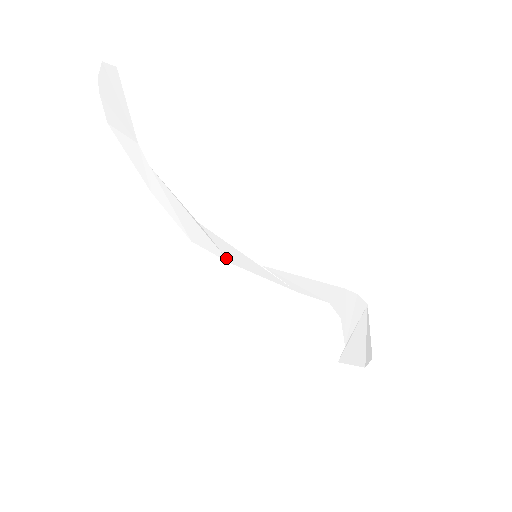
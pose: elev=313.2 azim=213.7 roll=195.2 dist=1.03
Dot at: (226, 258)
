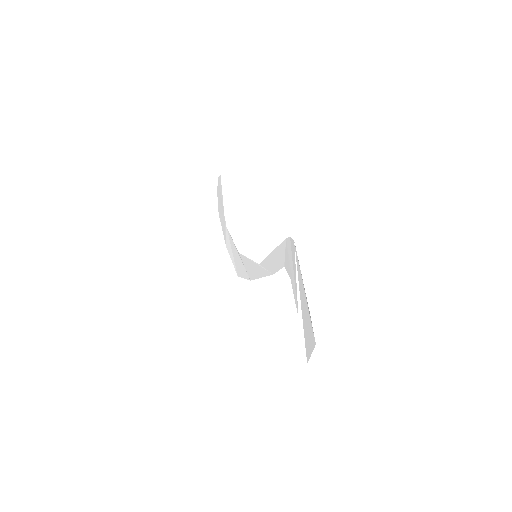
Dot at: (249, 277)
